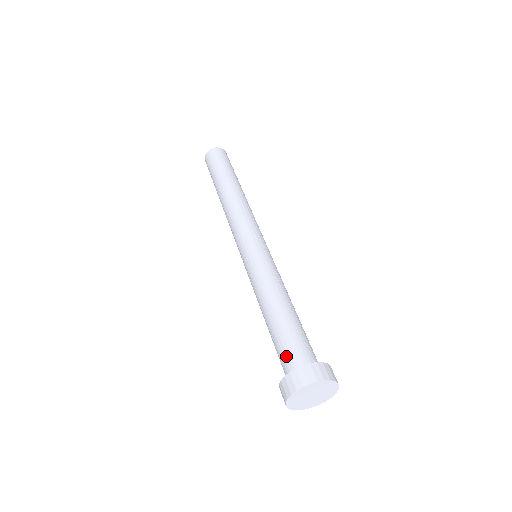
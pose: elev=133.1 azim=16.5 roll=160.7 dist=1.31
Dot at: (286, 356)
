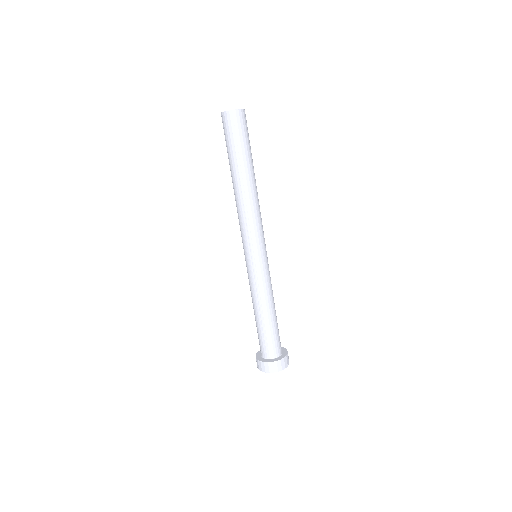
Dot at: (259, 344)
